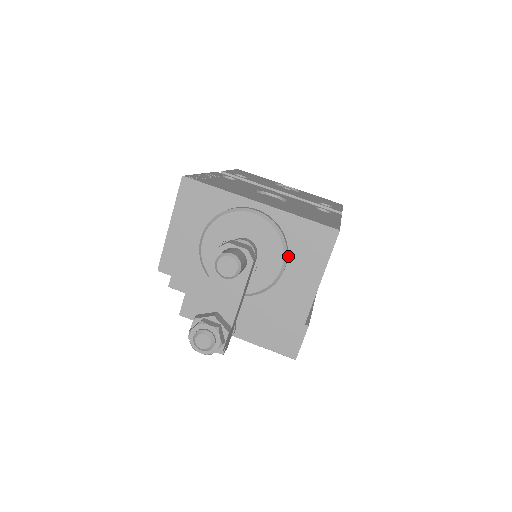
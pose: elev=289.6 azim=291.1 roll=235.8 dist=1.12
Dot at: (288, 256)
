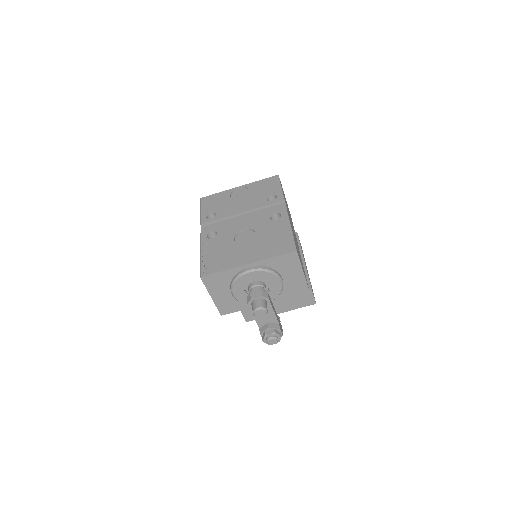
Dot at: (280, 274)
